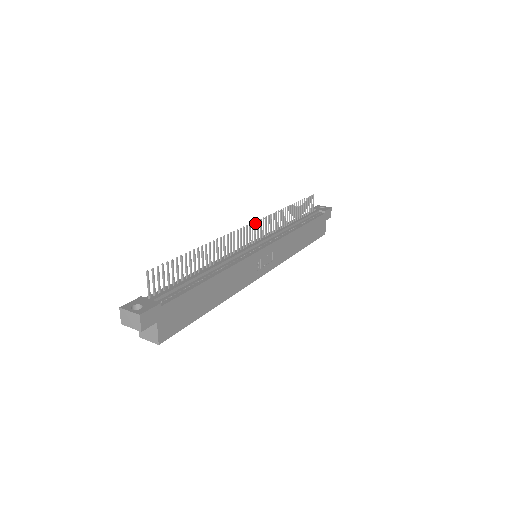
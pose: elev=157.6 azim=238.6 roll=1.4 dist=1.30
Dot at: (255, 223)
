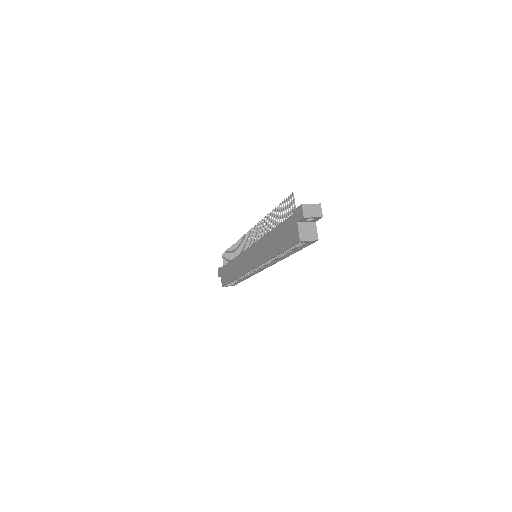
Dot at: (249, 232)
